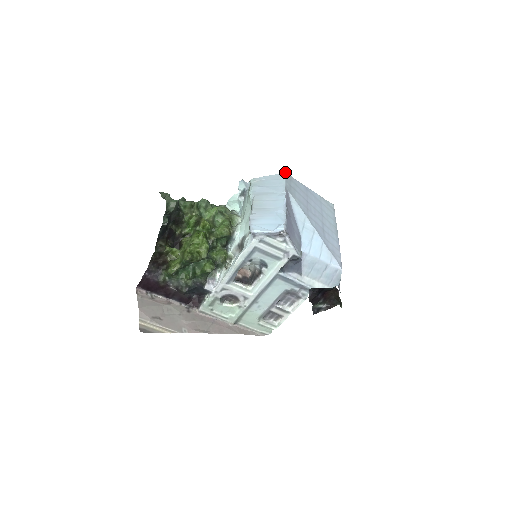
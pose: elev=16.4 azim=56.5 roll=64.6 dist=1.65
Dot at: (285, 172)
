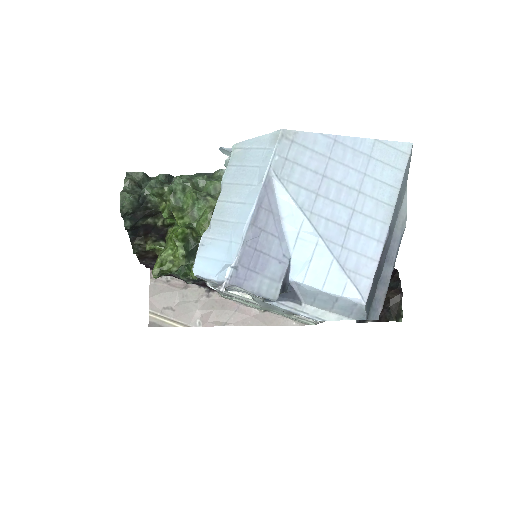
Dot at: (281, 129)
